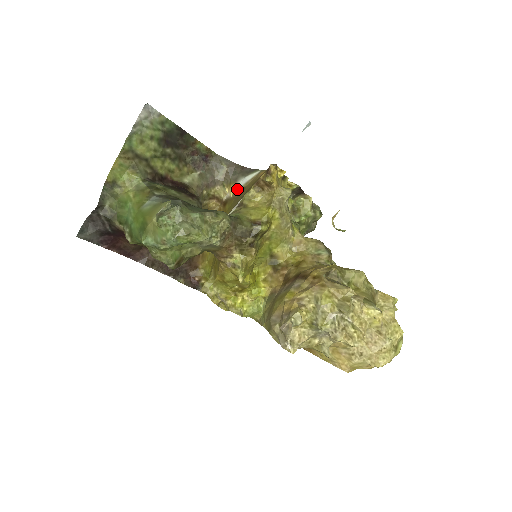
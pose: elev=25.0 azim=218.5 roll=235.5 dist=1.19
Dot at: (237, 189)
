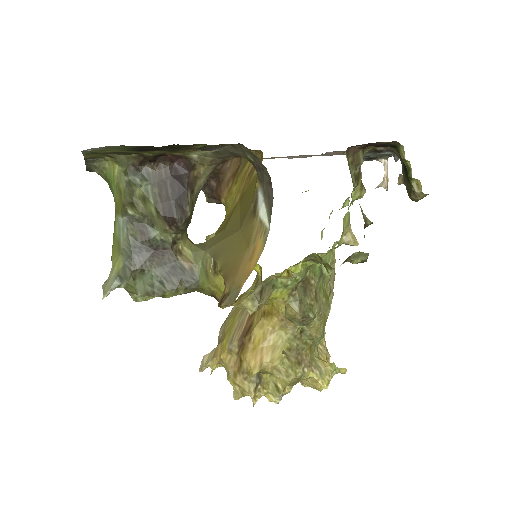
Dot at: (258, 194)
